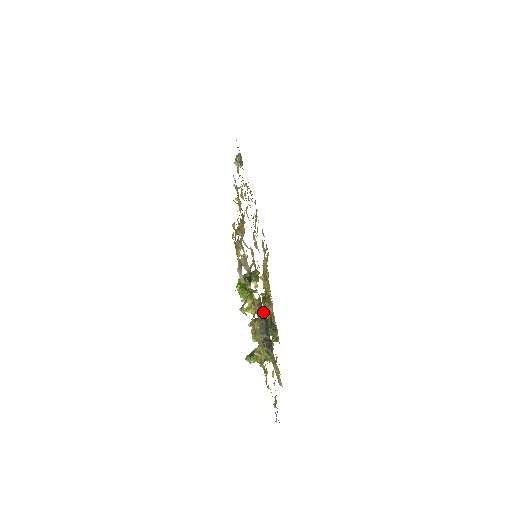
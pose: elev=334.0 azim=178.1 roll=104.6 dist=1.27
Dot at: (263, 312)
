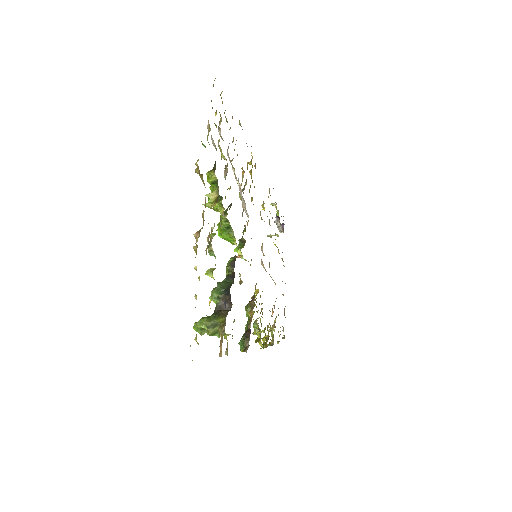
Dot at: (234, 267)
